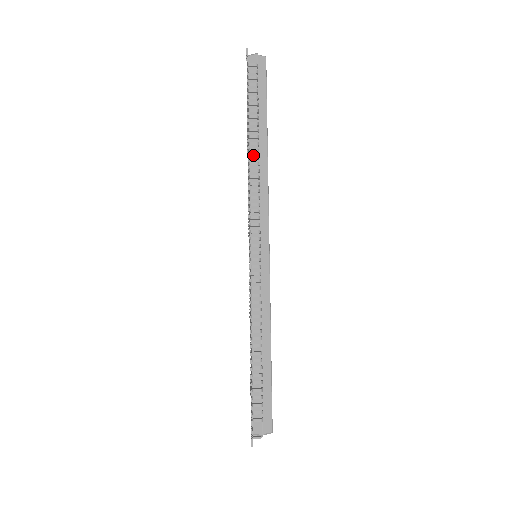
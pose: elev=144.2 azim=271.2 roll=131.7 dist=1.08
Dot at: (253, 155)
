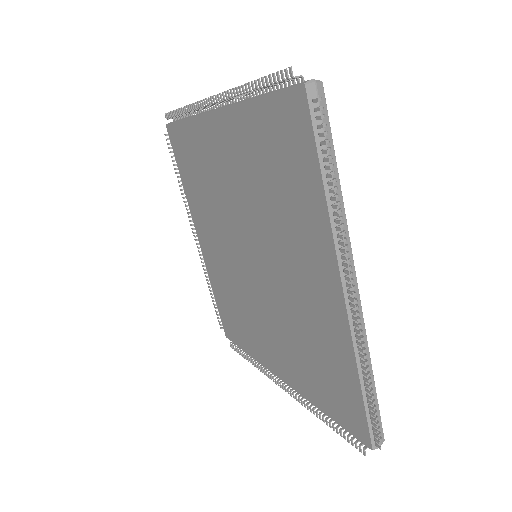
Dot at: (337, 211)
